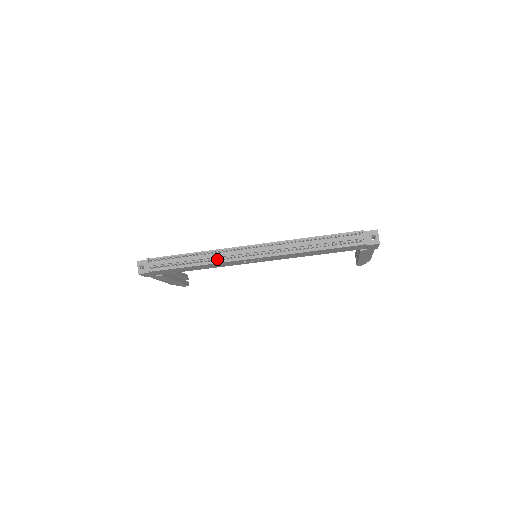
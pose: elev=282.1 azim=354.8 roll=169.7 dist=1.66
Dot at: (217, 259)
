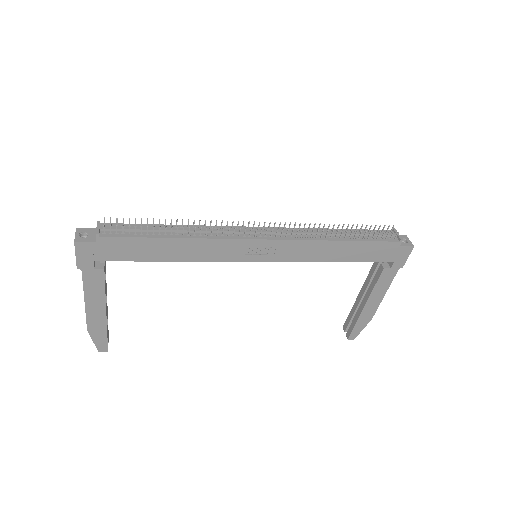
Dot at: (212, 234)
